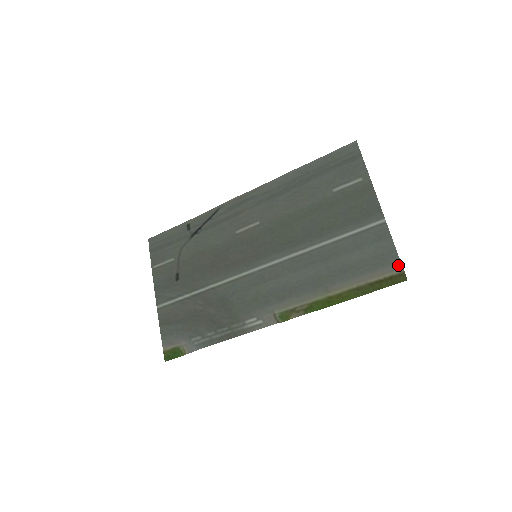
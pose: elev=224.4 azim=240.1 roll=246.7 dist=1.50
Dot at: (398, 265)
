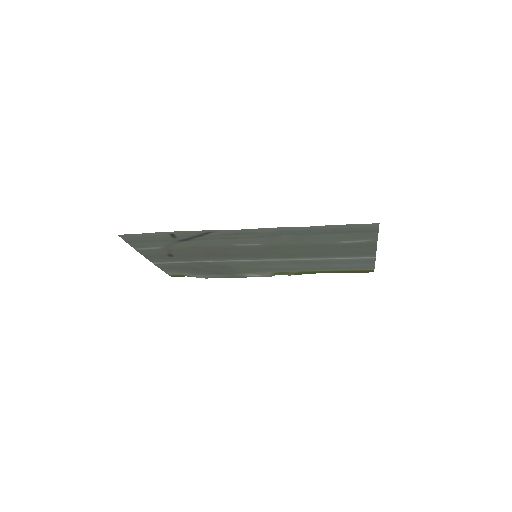
Dot at: (372, 269)
